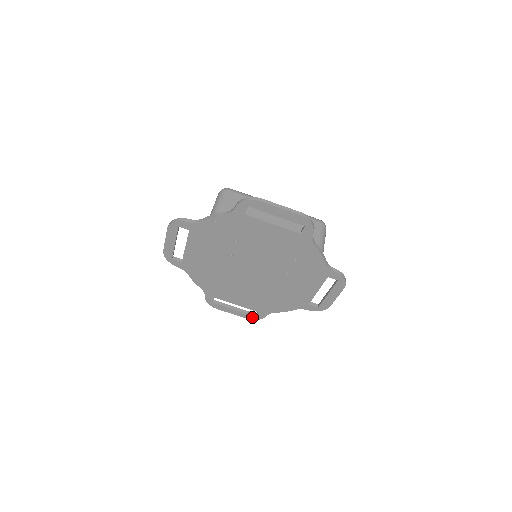
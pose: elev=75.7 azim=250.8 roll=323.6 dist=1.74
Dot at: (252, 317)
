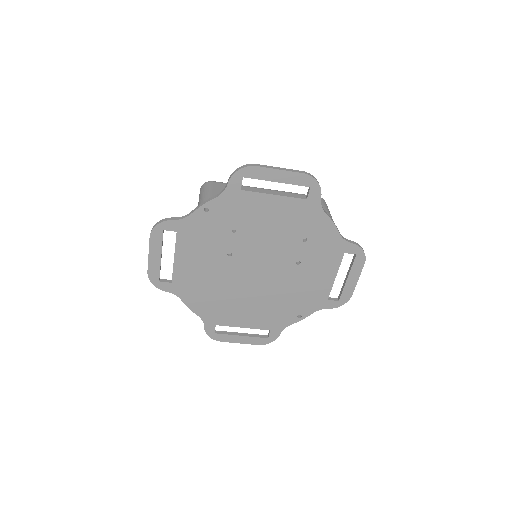
Dot at: (264, 341)
